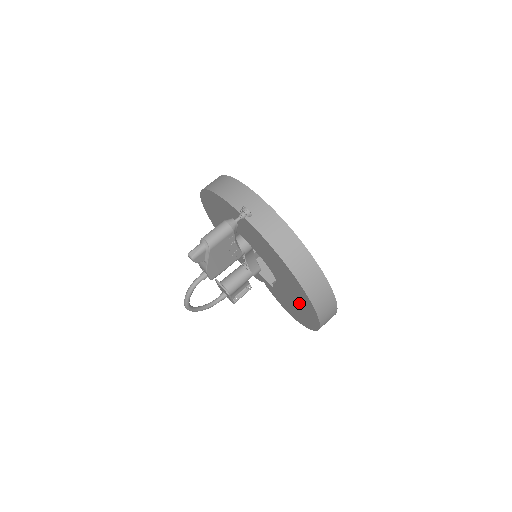
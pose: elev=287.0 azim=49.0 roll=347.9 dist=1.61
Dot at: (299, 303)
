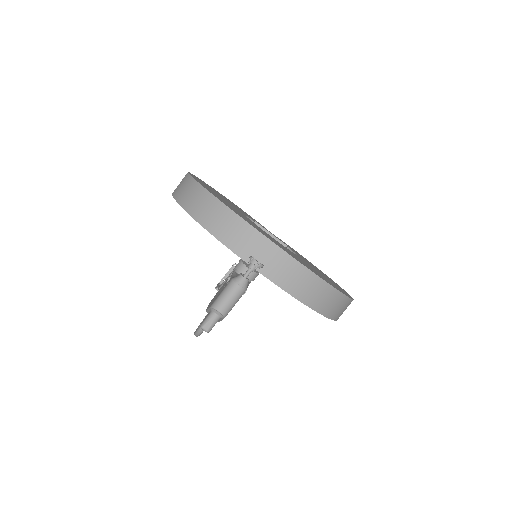
Dot at: occluded
